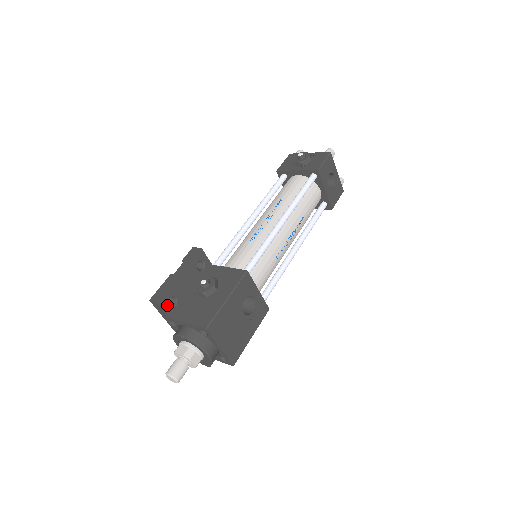
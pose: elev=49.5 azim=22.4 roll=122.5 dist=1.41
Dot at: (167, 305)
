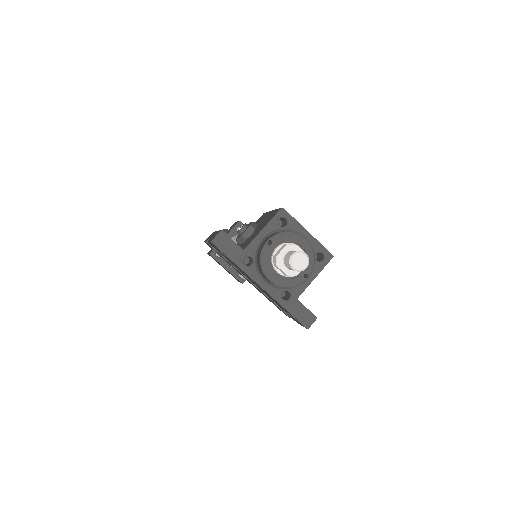
Dot at: (230, 239)
